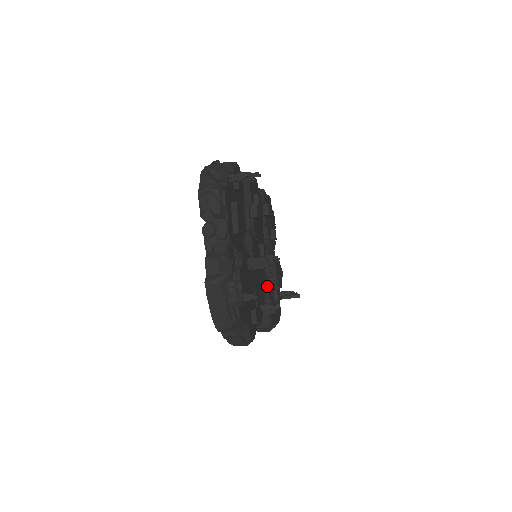
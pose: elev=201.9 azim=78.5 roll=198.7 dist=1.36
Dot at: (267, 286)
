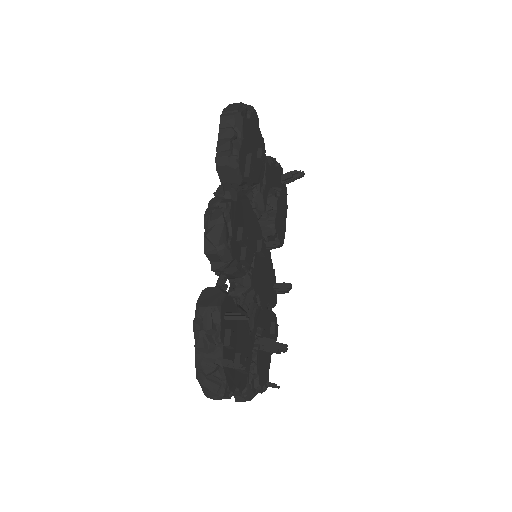
Dot at: occluded
